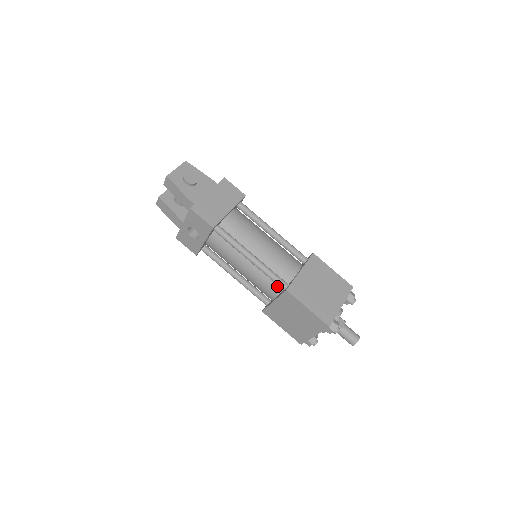
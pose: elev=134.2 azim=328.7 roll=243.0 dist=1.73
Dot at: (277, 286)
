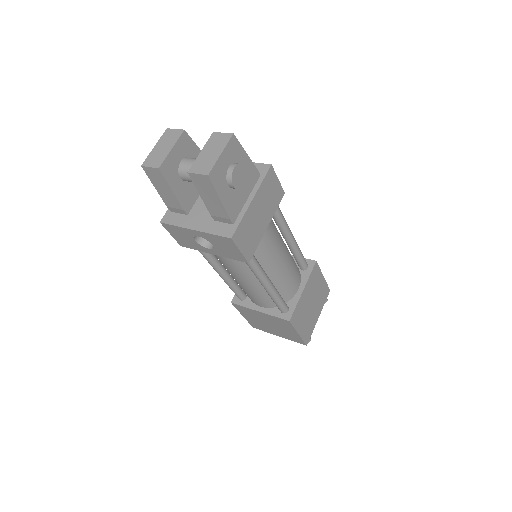
Dot at: (273, 303)
